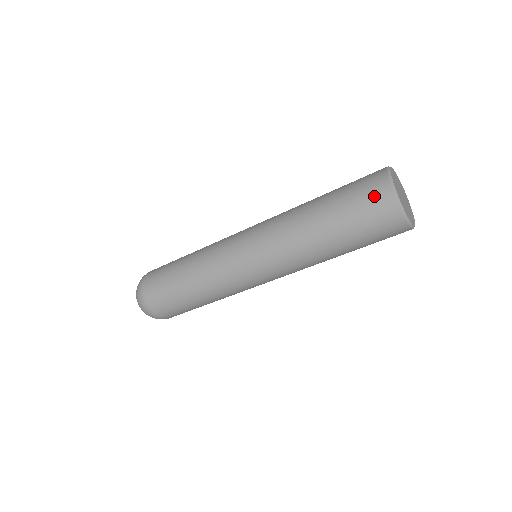
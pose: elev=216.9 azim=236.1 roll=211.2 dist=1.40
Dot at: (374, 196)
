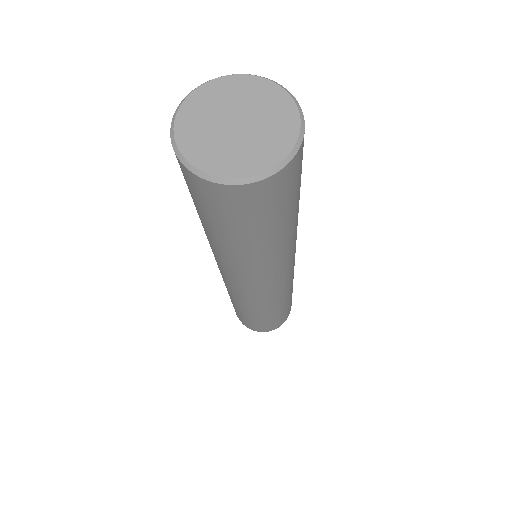
Dot at: occluded
